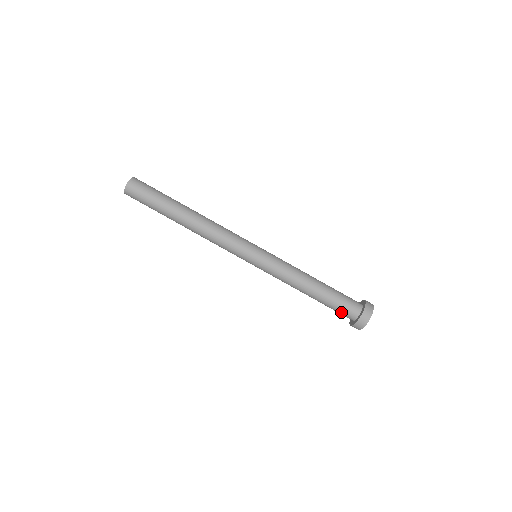
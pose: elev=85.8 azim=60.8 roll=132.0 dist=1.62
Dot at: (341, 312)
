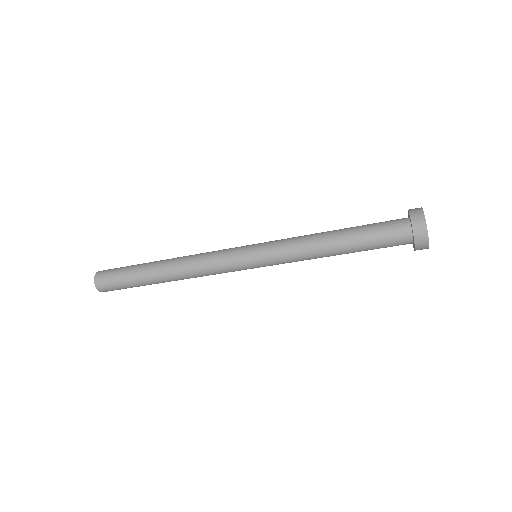
Dot at: occluded
